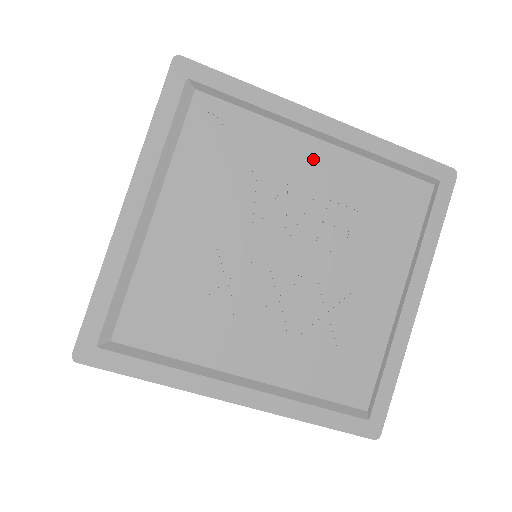
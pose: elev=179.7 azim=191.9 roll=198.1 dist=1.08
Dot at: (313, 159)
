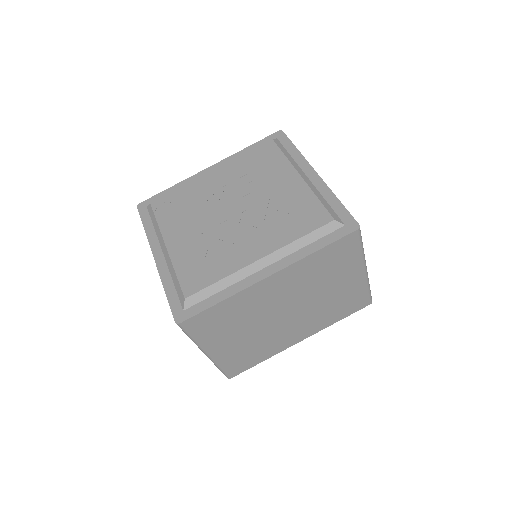
Dot at: (214, 178)
